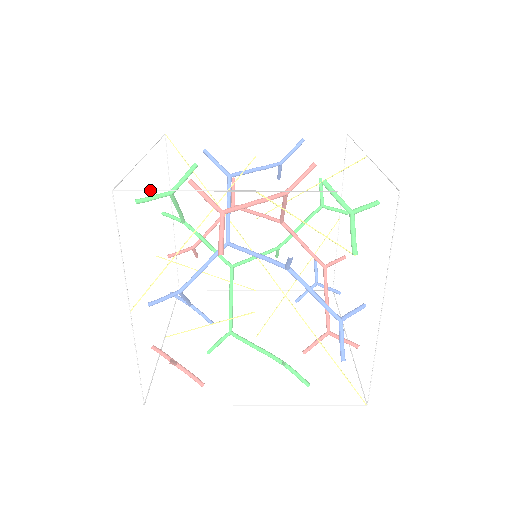
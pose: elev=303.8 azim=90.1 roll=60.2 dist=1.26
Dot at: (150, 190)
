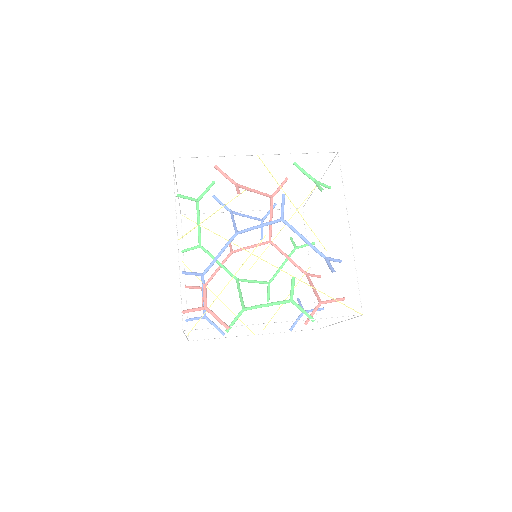
Dot at: (196, 157)
